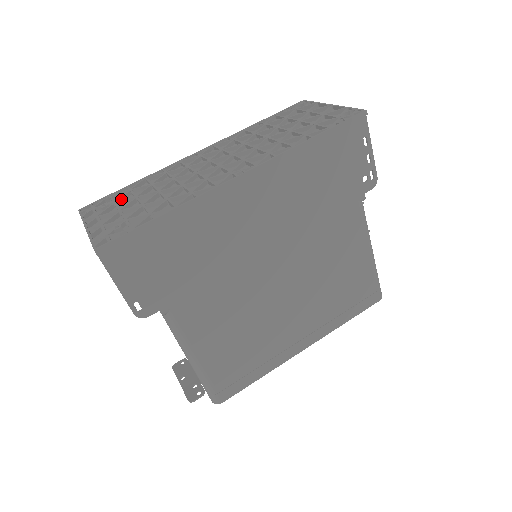
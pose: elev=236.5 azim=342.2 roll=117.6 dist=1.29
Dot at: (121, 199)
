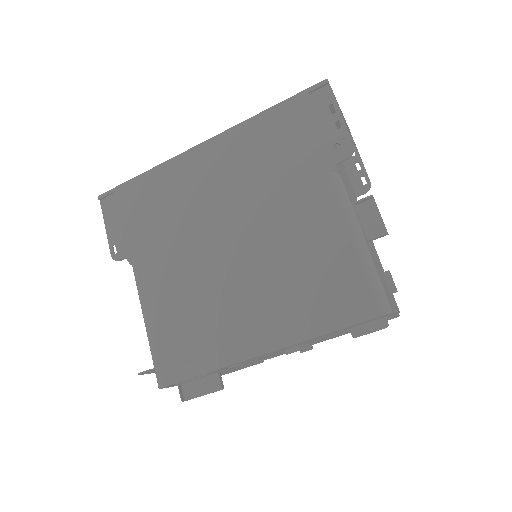
Dot at: occluded
